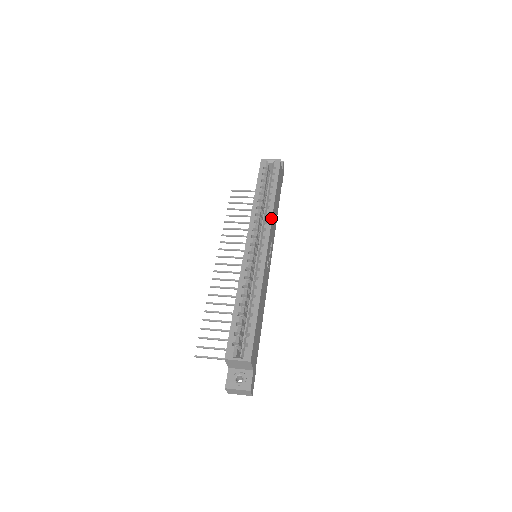
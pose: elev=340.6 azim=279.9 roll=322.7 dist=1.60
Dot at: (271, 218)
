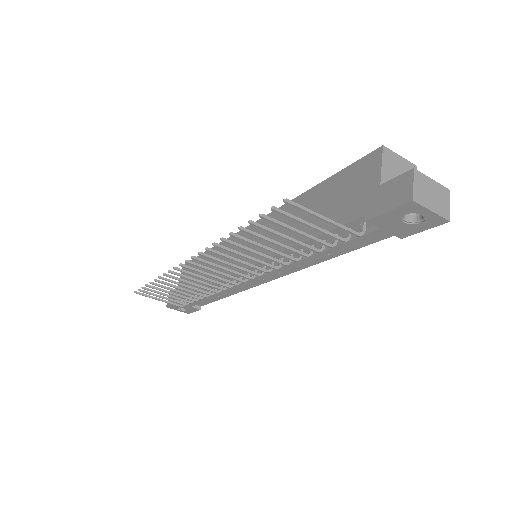
Dot at: occluded
